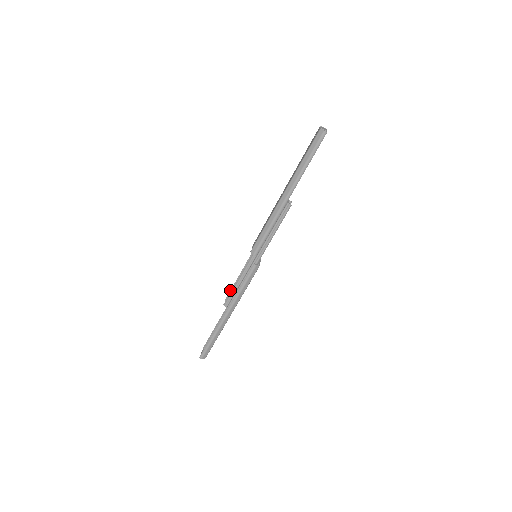
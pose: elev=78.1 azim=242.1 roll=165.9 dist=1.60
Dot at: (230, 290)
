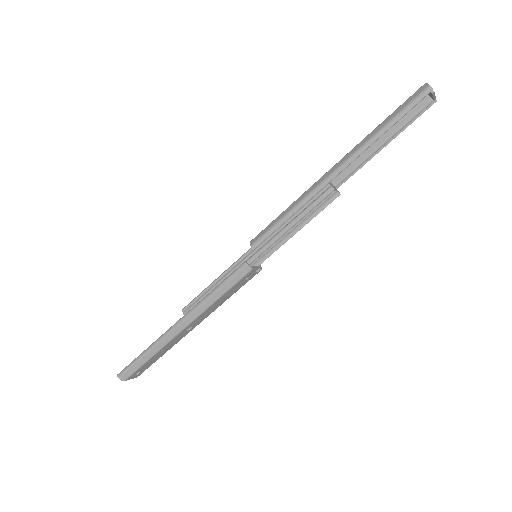
Dot at: occluded
